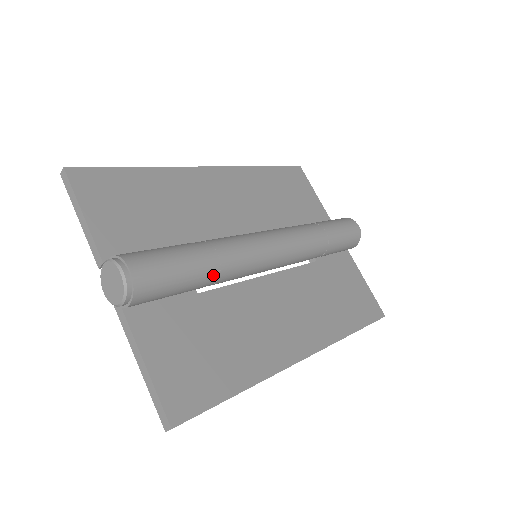
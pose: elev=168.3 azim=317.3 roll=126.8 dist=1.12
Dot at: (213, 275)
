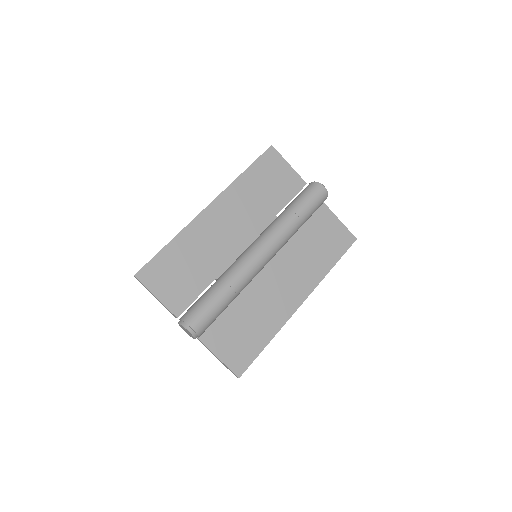
Dot at: (233, 298)
